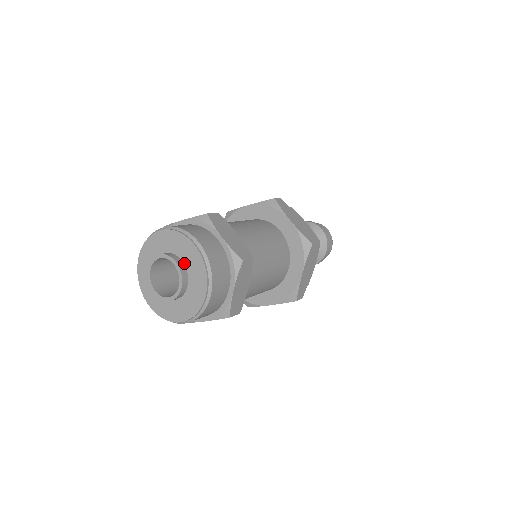
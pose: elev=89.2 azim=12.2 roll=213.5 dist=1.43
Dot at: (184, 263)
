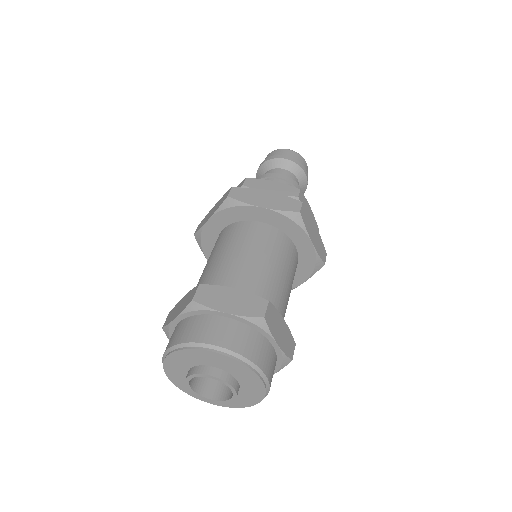
Dot at: (238, 382)
